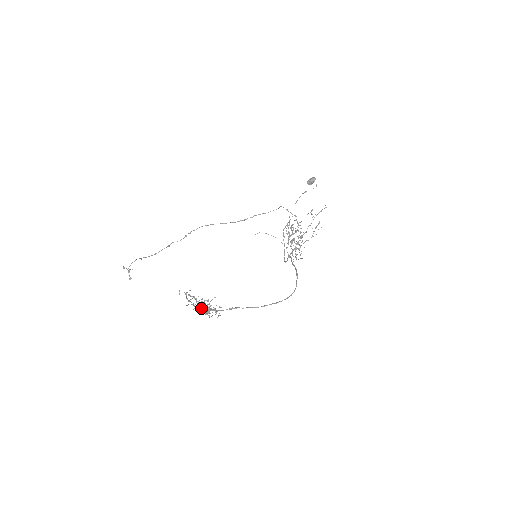
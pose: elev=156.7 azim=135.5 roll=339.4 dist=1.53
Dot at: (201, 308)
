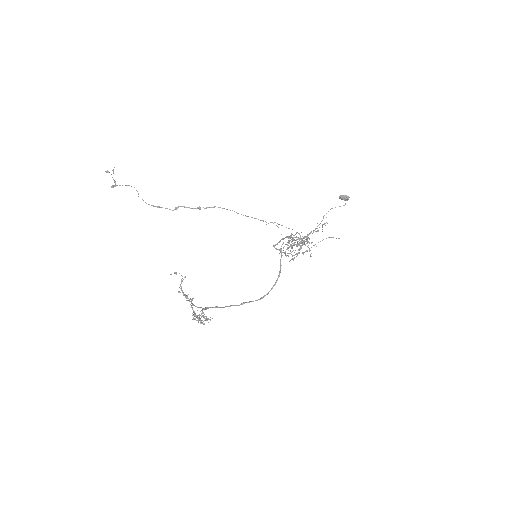
Dot at: occluded
